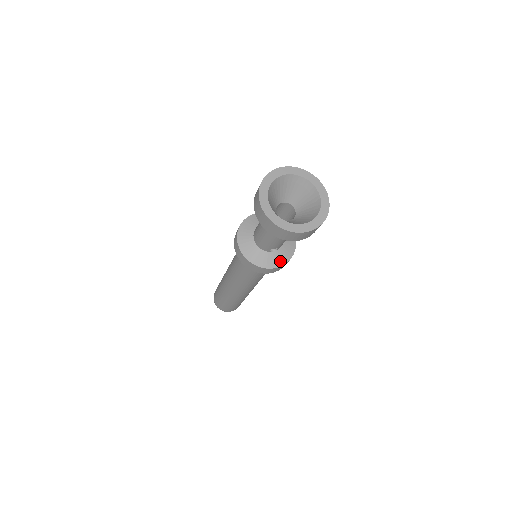
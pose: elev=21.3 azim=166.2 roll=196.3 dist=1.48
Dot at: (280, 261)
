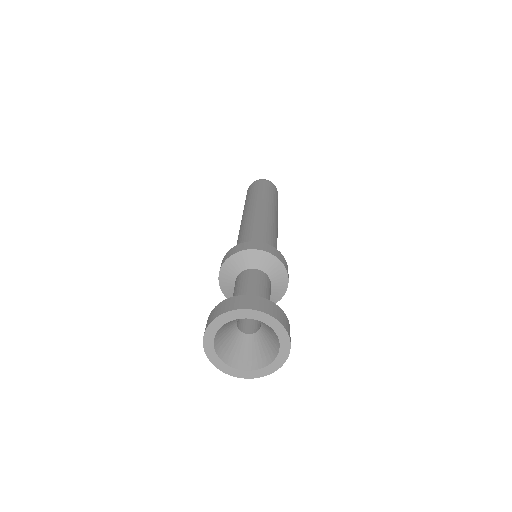
Dot at: occluded
